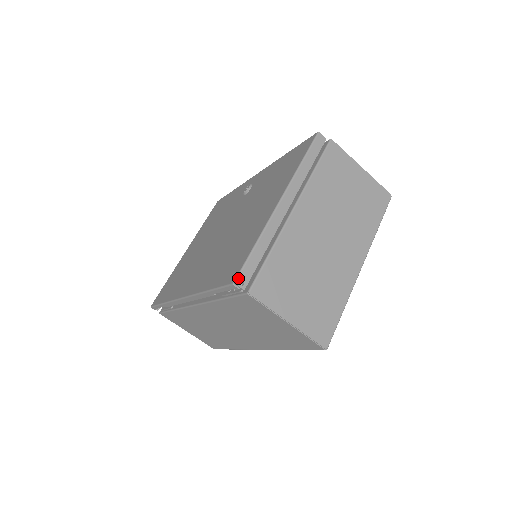
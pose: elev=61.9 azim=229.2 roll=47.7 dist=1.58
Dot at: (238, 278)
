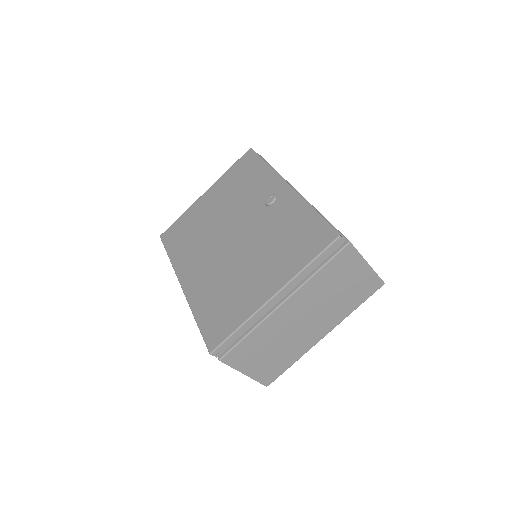
Dot at: (215, 351)
